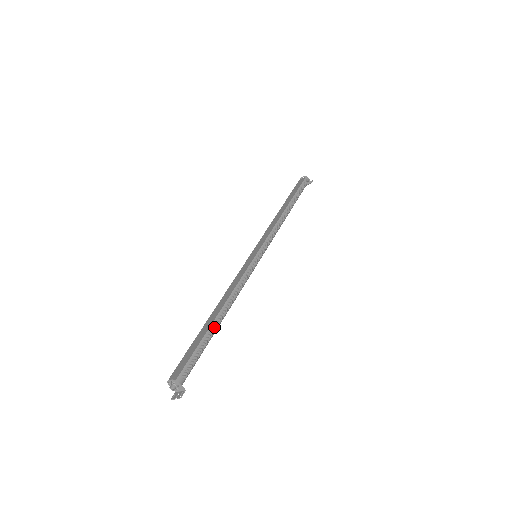
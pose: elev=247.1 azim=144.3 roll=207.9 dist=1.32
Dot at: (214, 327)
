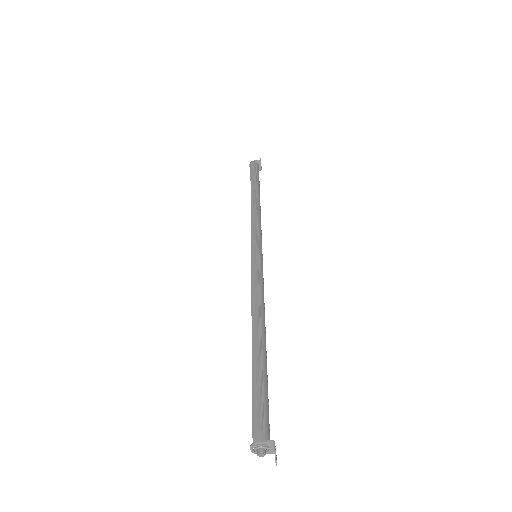
Dot at: (257, 351)
